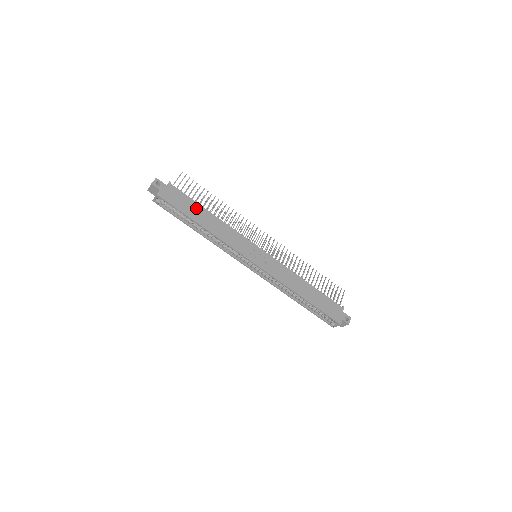
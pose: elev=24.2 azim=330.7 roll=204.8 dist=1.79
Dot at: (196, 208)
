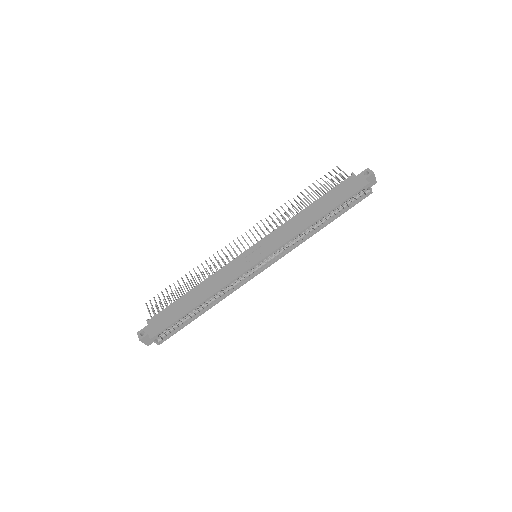
Dot at: (181, 303)
